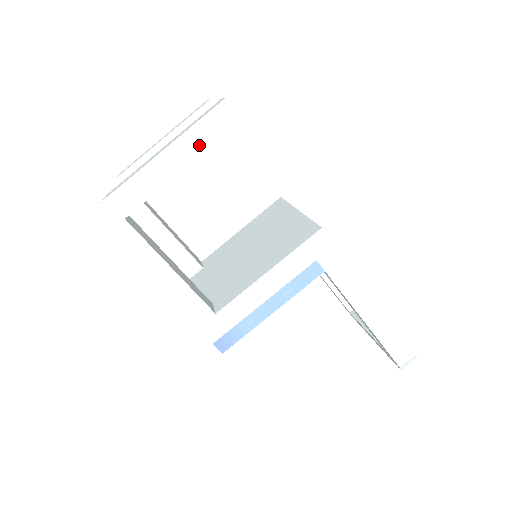
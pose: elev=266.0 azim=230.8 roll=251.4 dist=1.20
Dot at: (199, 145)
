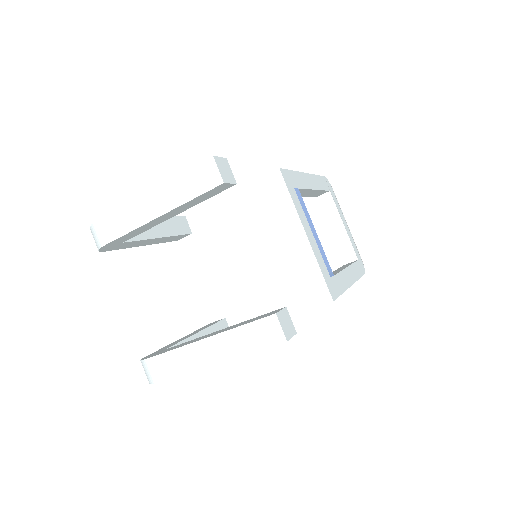
Dot at: occluded
